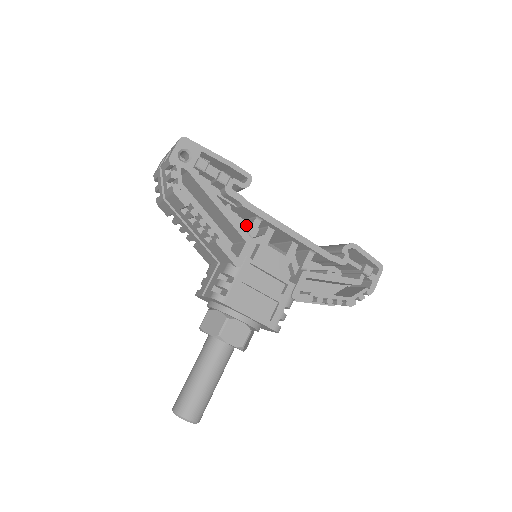
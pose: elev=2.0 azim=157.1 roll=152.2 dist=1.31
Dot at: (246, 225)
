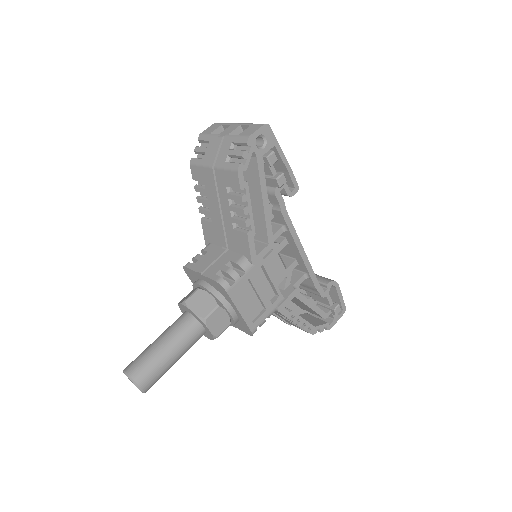
Dot at: occluded
